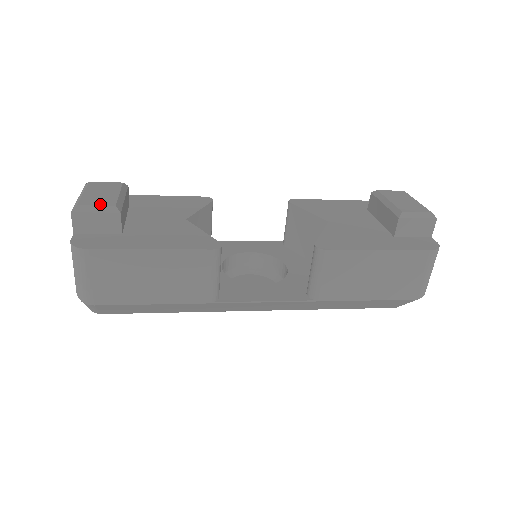
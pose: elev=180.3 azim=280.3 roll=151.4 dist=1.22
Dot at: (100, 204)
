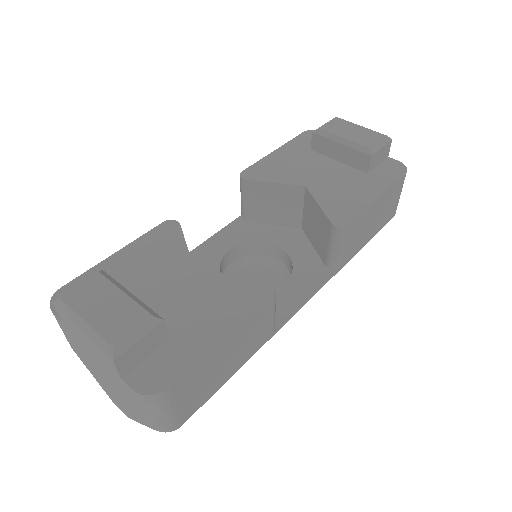
Dot at: (134, 326)
